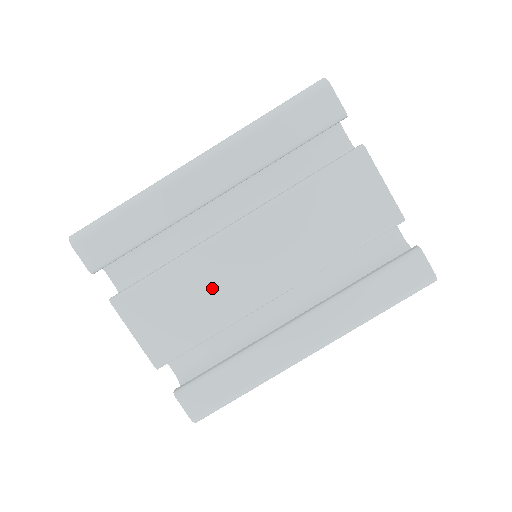
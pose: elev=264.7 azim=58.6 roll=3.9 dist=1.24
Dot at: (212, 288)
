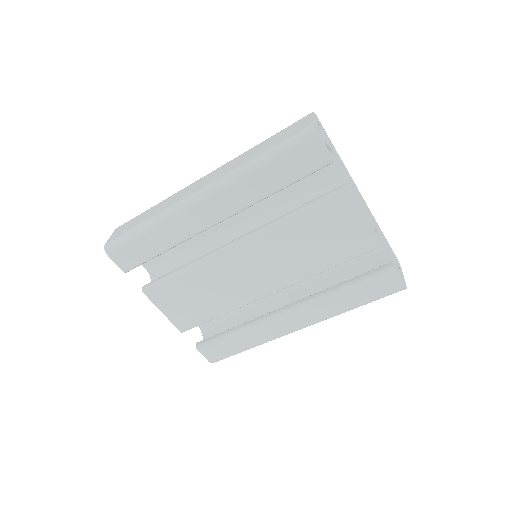
Dot at: (218, 287)
